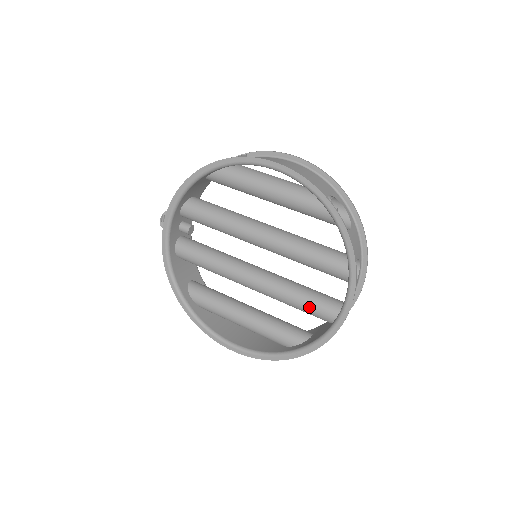
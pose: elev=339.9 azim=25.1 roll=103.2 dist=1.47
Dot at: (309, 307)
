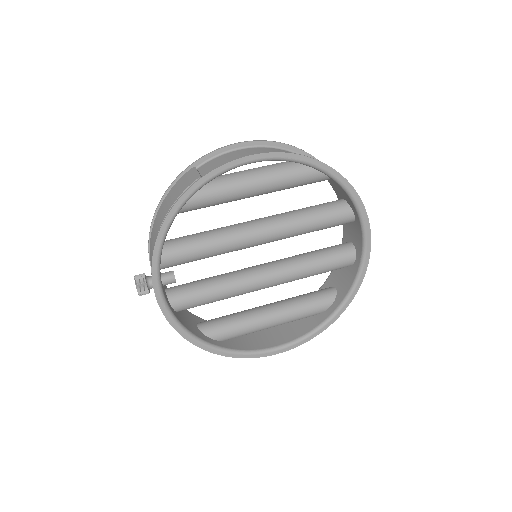
Dot at: (330, 265)
